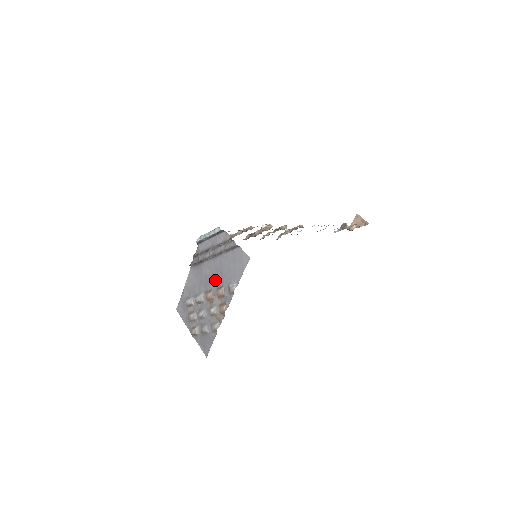
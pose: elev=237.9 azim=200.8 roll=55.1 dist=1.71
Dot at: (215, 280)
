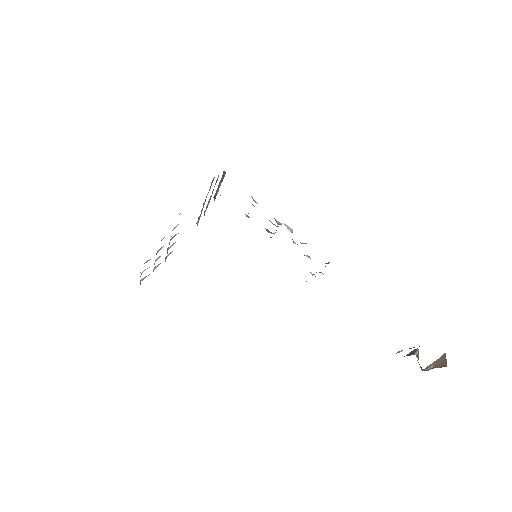
Dot at: occluded
